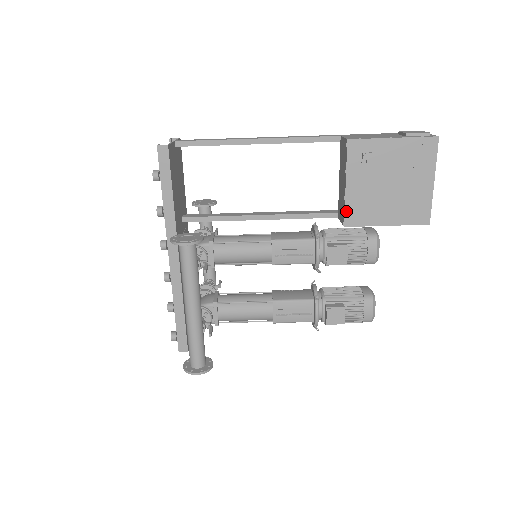
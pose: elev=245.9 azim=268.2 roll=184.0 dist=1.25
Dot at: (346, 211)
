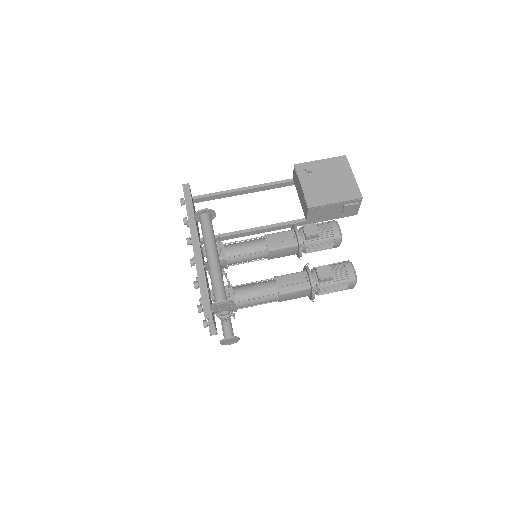
Dot at: (306, 199)
